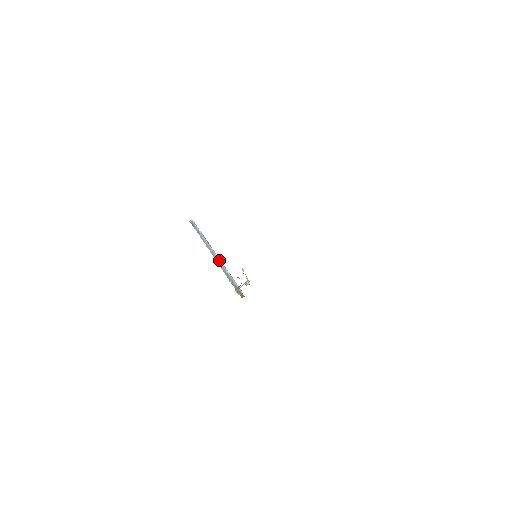
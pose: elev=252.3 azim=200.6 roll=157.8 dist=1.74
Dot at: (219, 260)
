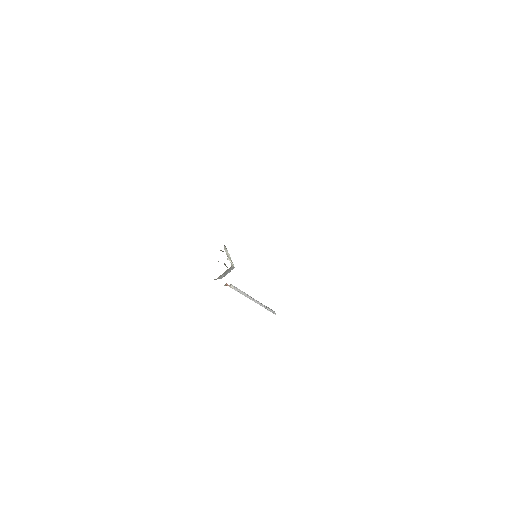
Dot at: occluded
